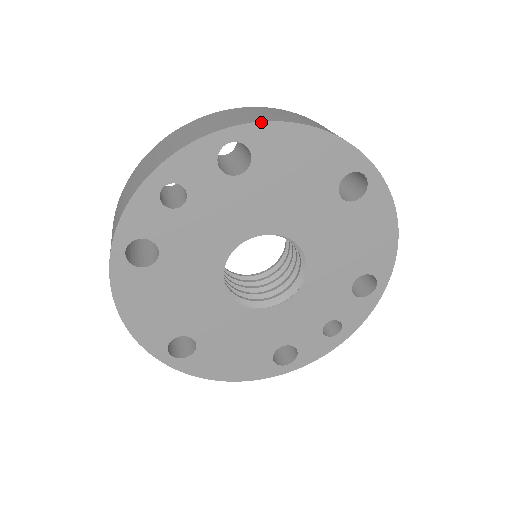
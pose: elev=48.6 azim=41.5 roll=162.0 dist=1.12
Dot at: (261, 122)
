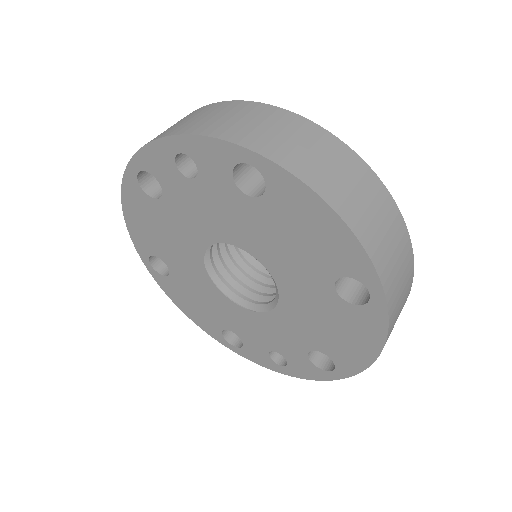
Dot at: (287, 171)
